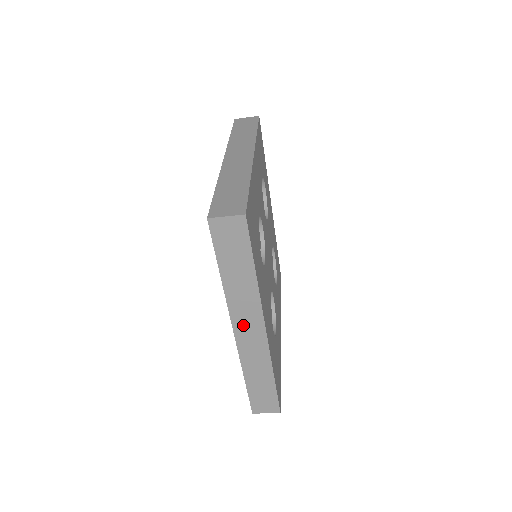
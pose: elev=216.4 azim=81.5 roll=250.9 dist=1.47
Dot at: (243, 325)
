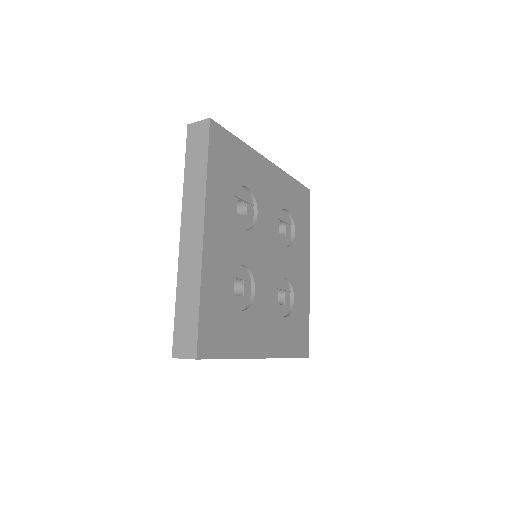
Dot at: occluded
